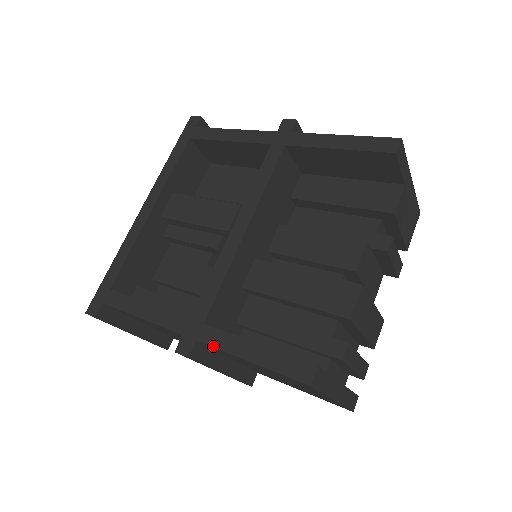
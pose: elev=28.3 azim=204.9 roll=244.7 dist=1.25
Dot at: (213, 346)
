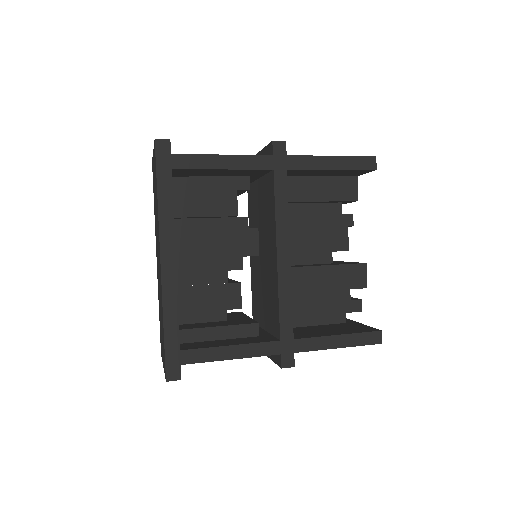
Dot at: occluded
